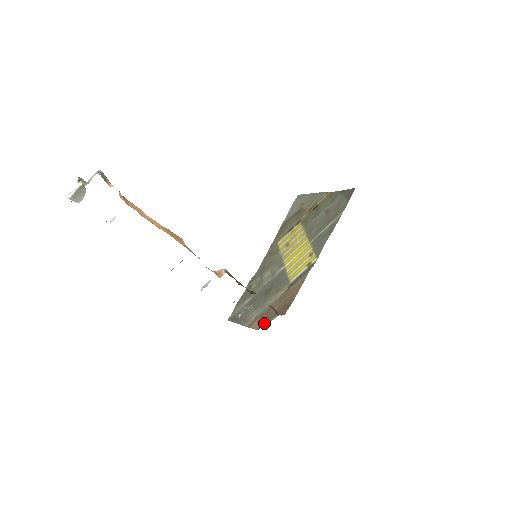
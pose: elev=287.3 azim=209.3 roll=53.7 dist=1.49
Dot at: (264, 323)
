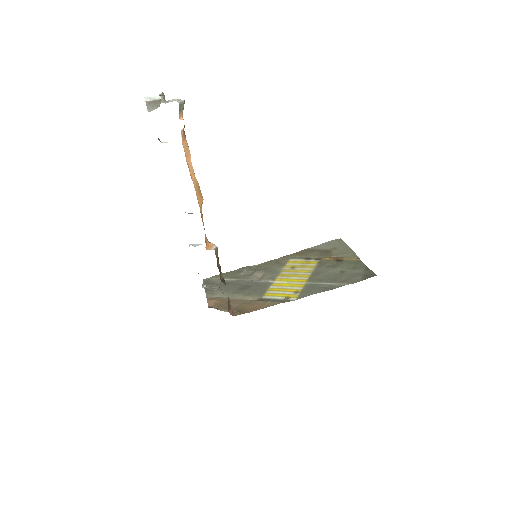
Dot at: occluded
